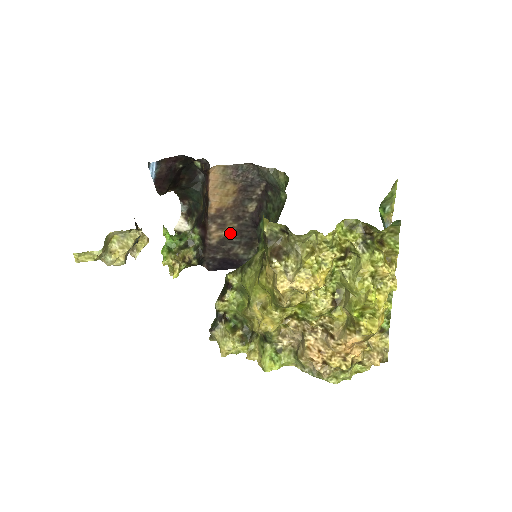
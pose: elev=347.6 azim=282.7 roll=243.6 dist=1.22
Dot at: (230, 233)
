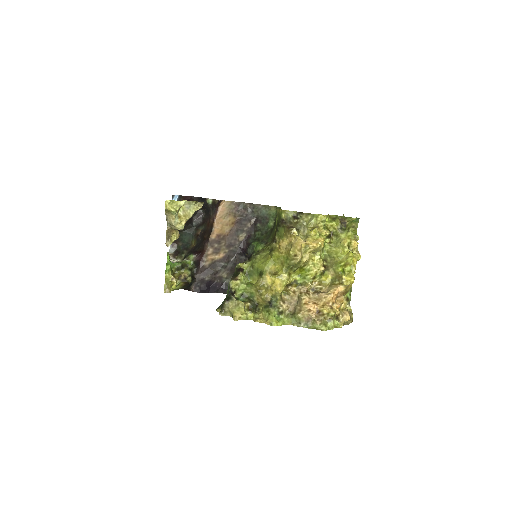
Dot at: (221, 257)
